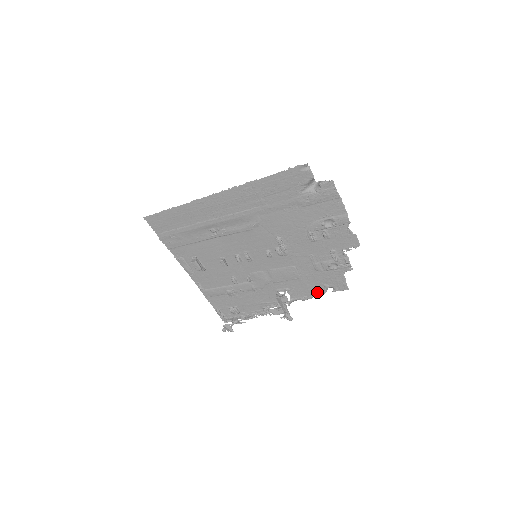
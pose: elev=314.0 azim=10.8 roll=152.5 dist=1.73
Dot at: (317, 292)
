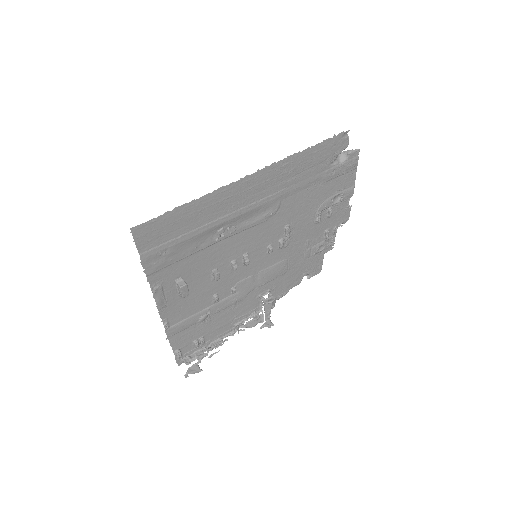
Dot at: (294, 284)
